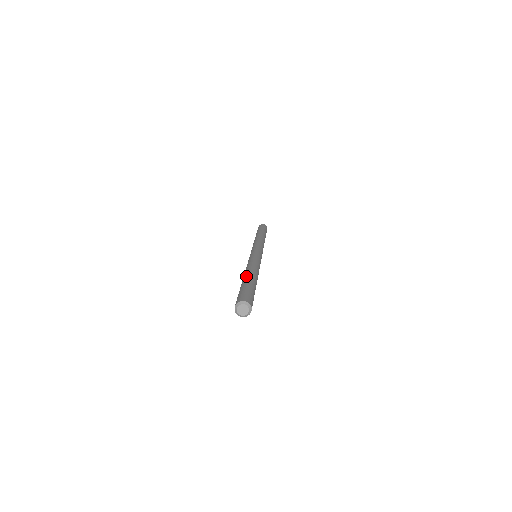
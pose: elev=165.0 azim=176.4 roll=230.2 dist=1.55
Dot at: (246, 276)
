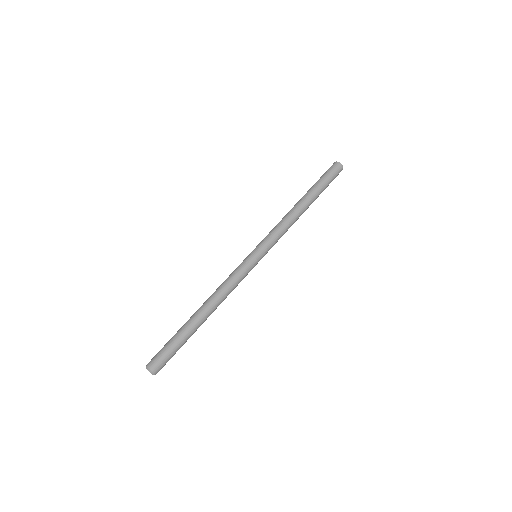
Dot at: (197, 321)
